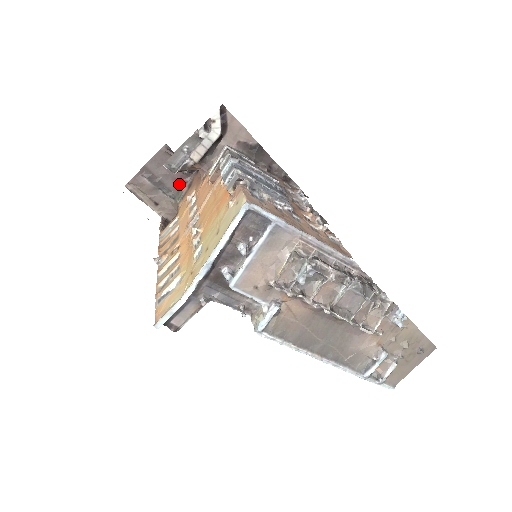
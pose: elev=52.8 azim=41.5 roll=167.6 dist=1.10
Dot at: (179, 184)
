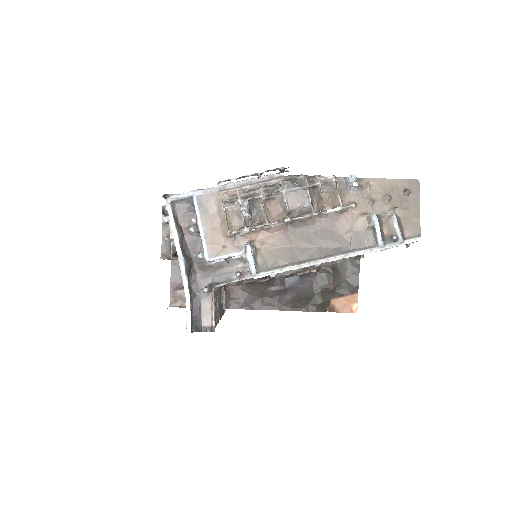
Dot at: occluded
